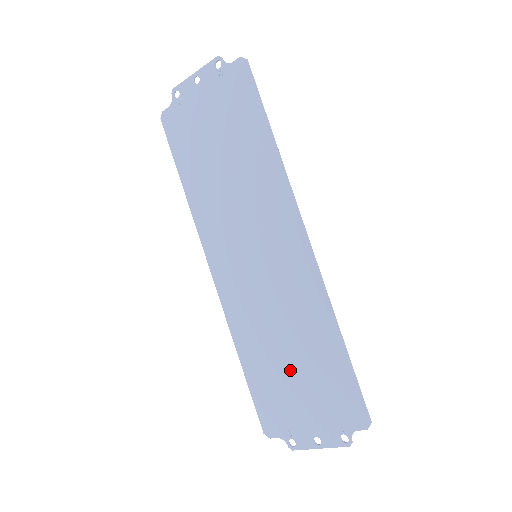
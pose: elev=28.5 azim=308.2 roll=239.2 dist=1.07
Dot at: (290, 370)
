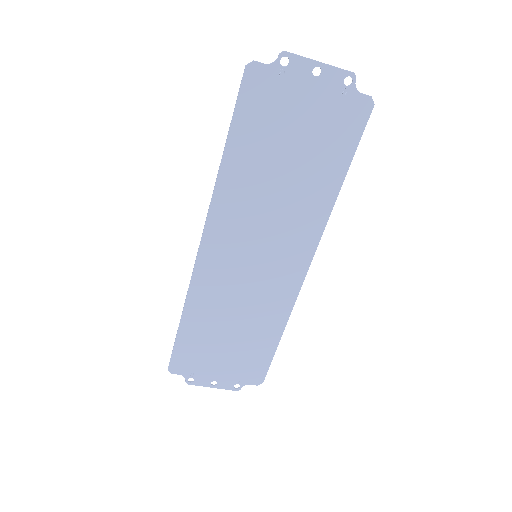
Dot at: (225, 340)
